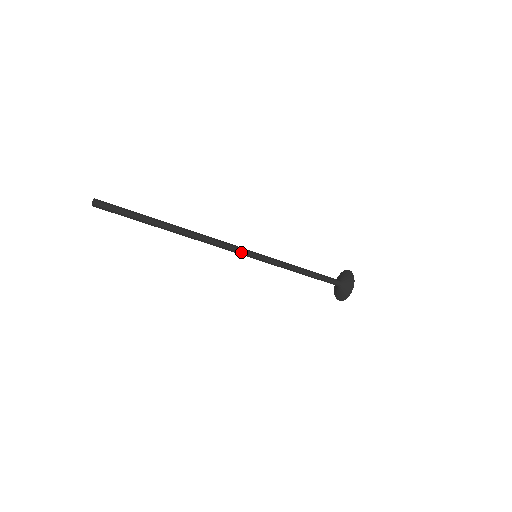
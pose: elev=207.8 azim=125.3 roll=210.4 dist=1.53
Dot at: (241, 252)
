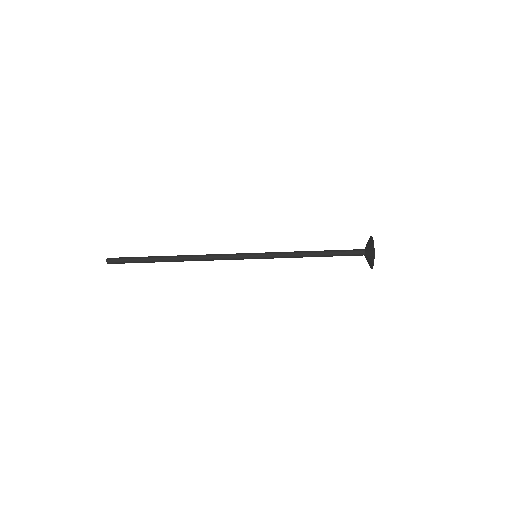
Dot at: (238, 258)
